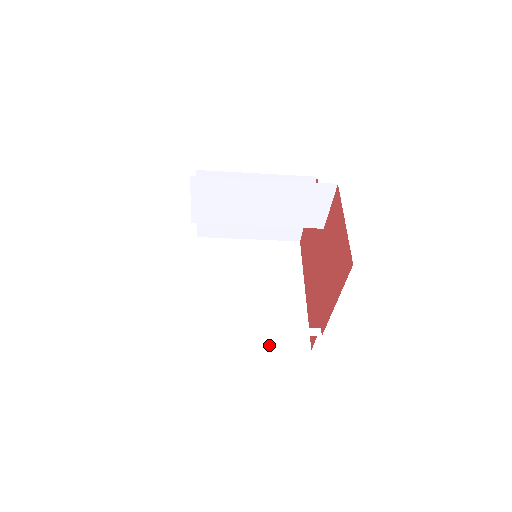
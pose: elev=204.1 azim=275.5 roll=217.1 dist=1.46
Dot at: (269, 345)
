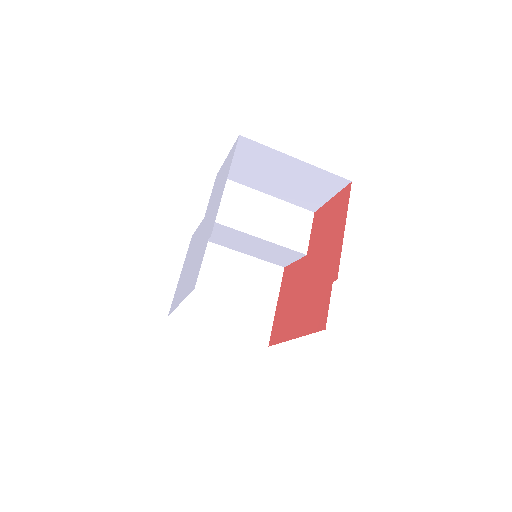
Dot at: occluded
